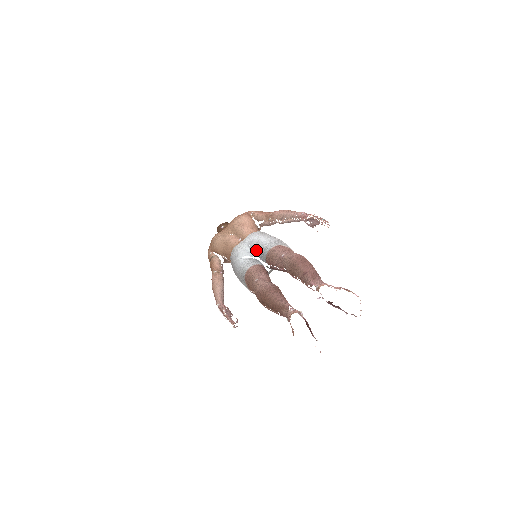
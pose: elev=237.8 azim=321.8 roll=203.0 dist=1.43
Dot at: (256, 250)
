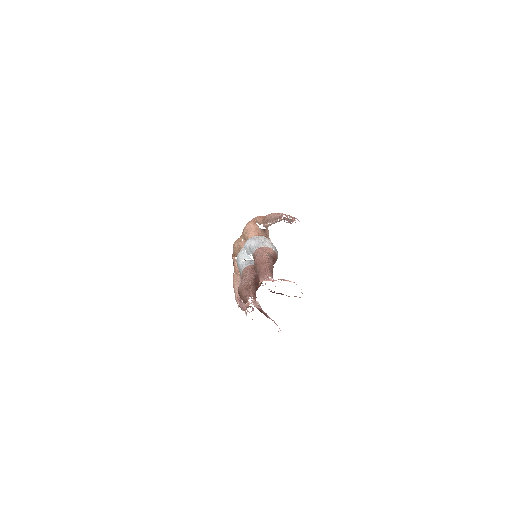
Dot at: (250, 253)
